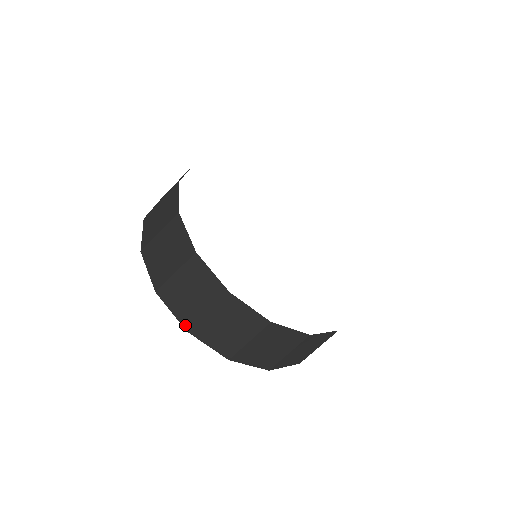
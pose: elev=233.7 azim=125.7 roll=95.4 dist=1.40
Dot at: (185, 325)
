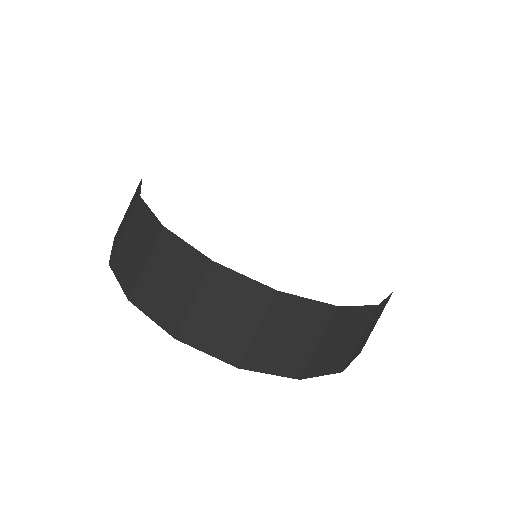
Dot at: (127, 292)
